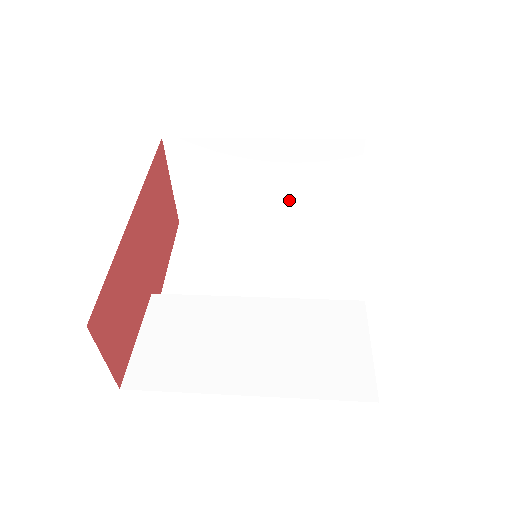
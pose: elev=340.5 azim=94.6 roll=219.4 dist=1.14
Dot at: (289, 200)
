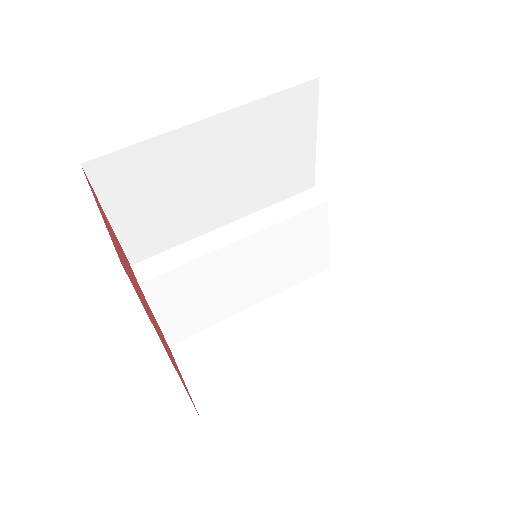
Dot at: occluded
